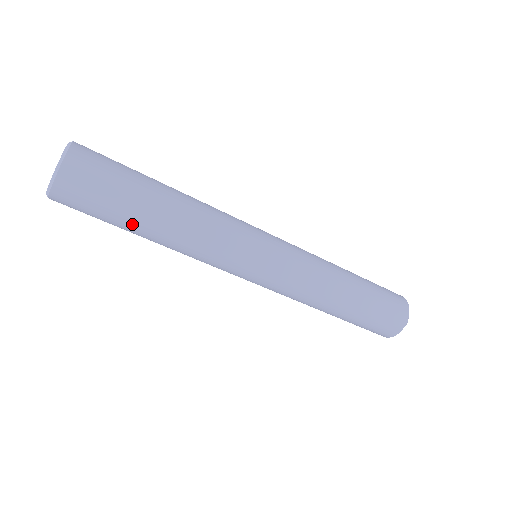
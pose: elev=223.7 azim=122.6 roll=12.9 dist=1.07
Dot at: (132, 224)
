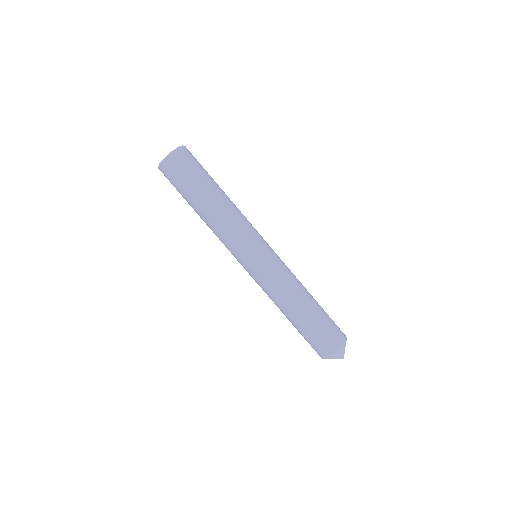
Dot at: (211, 184)
